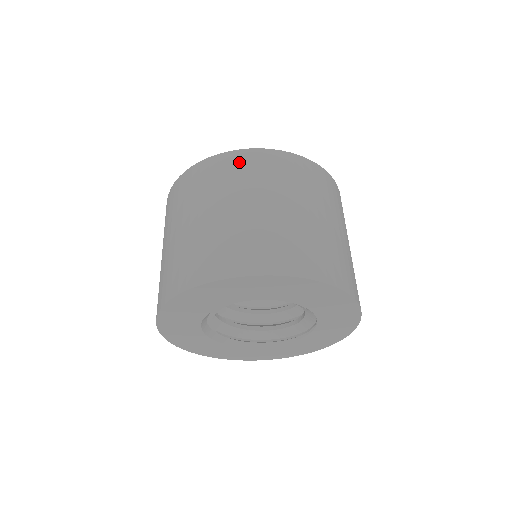
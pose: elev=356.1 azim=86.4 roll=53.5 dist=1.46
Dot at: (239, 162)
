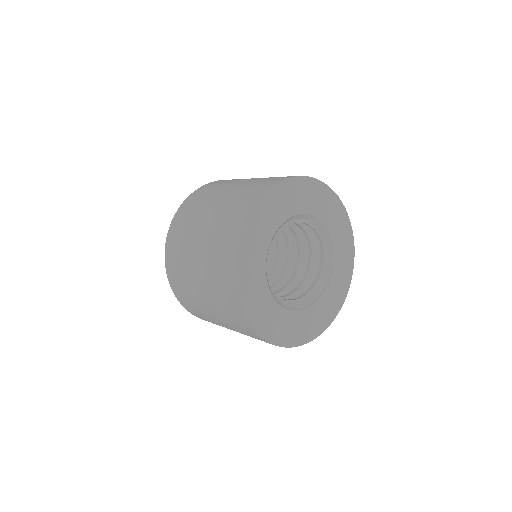
Dot at: occluded
